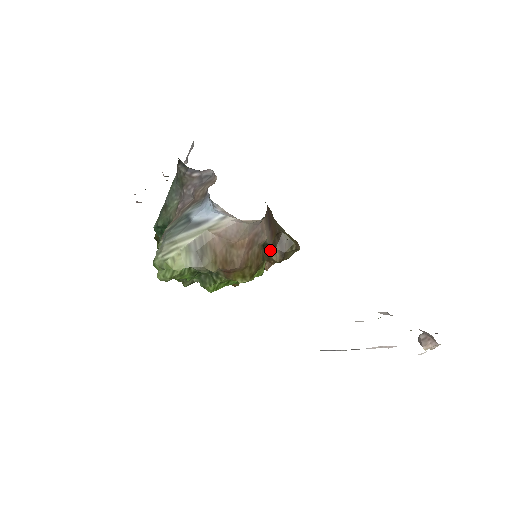
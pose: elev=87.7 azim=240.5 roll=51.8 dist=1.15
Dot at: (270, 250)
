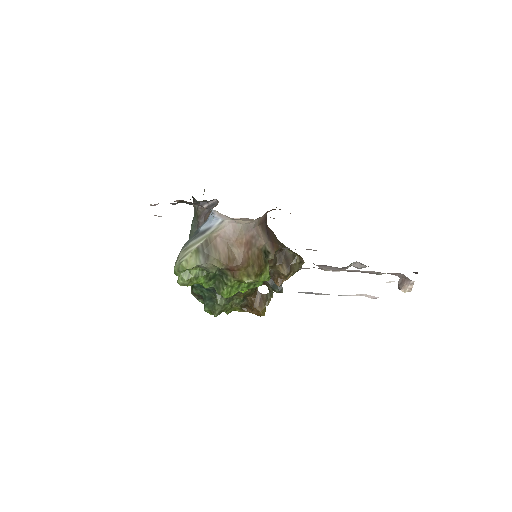
Dot at: (277, 265)
